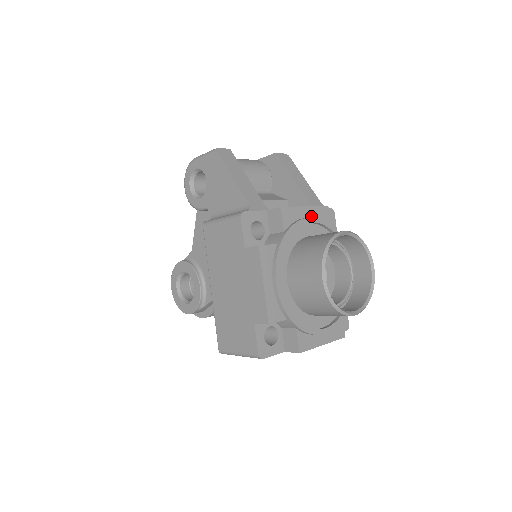
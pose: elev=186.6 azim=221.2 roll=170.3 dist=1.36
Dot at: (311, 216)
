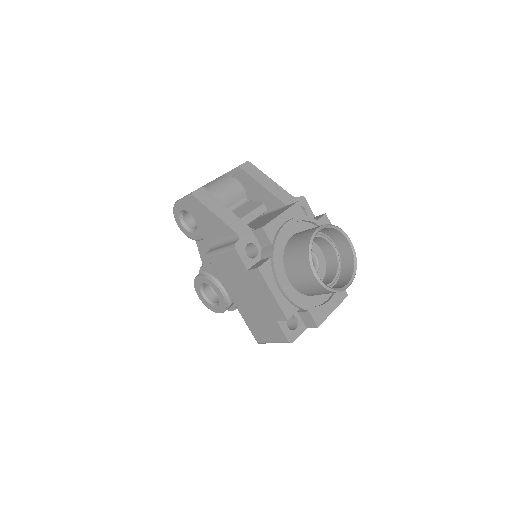
Dot at: (288, 219)
